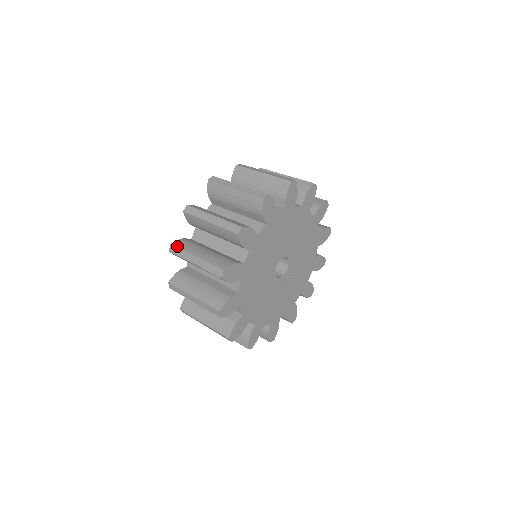
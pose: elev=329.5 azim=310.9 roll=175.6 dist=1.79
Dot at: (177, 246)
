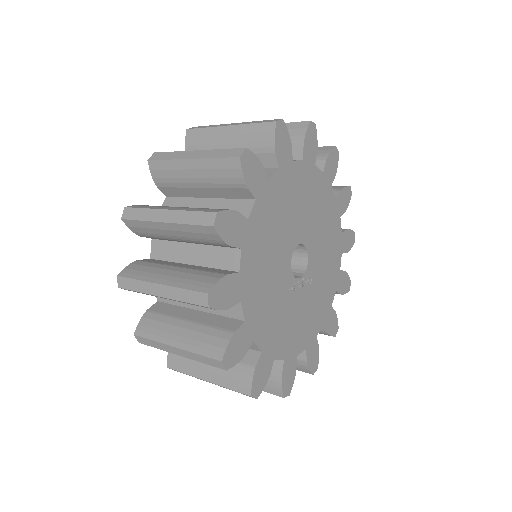
Dot at: (135, 206)
